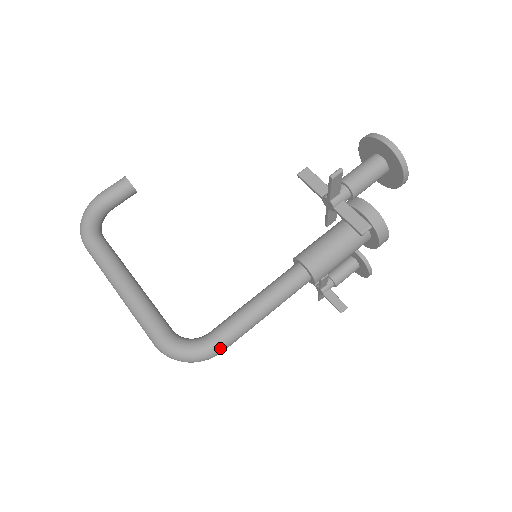
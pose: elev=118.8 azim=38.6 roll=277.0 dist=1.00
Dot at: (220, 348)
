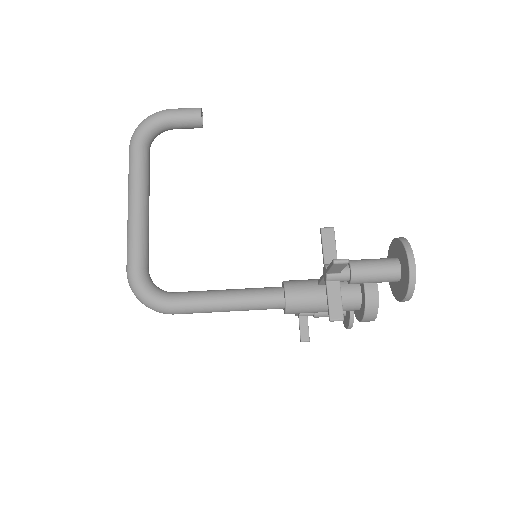
Dot at: (172, 311)
